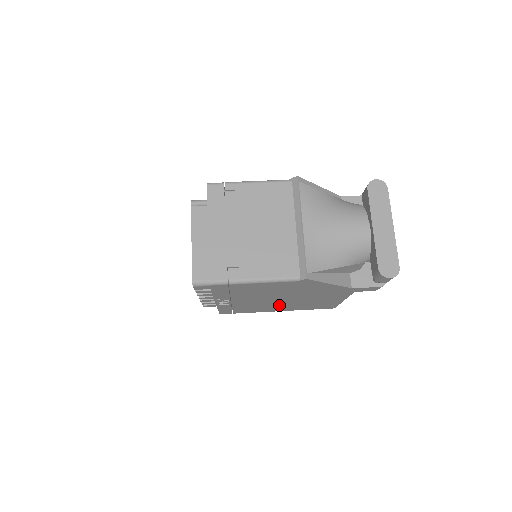
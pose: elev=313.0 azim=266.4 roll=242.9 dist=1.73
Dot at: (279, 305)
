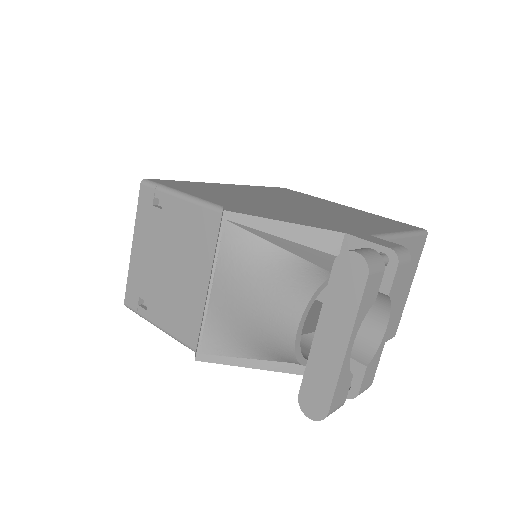
Dot at: occluded
